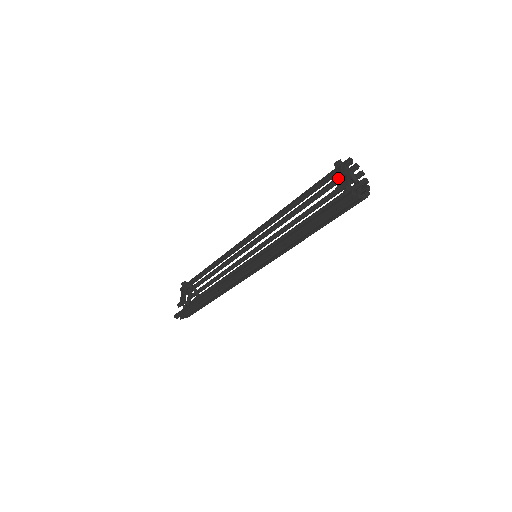
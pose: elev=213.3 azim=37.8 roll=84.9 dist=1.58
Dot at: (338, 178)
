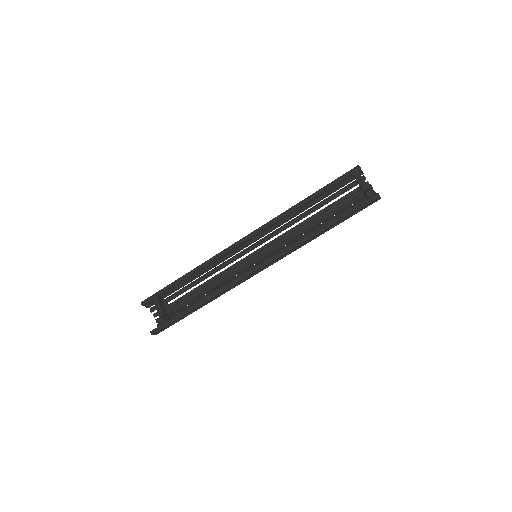
Dot at: (362, 183)
